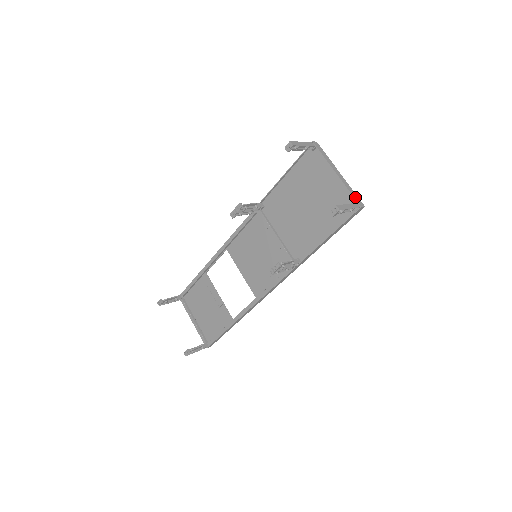
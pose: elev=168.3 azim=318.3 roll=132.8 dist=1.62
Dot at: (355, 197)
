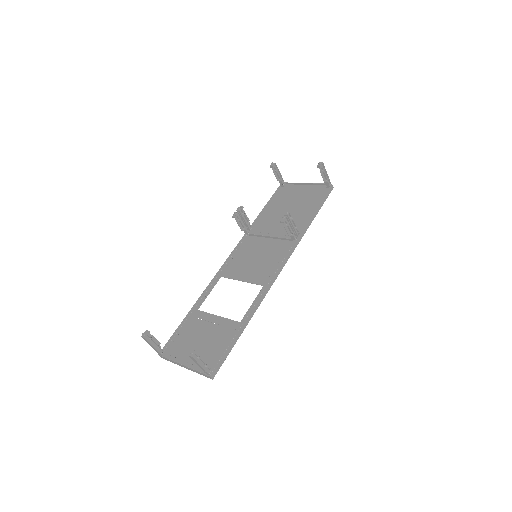
Dot at: (325, 185)
